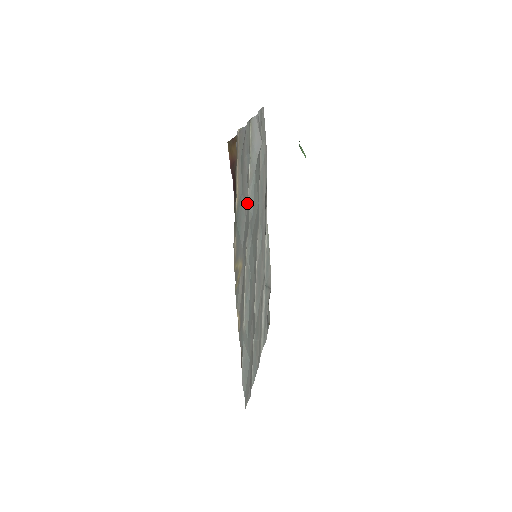
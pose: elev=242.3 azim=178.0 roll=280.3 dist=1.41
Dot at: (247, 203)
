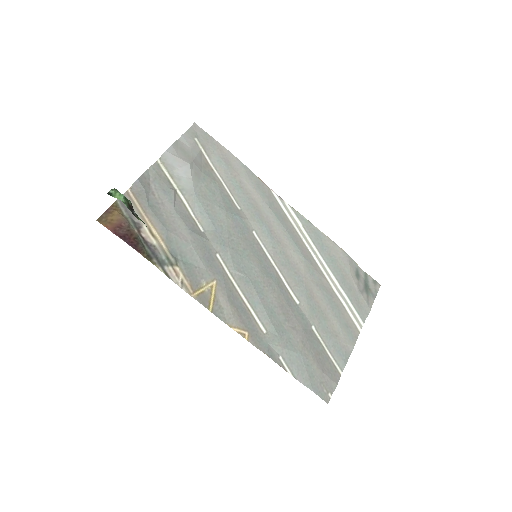
Dot at: (187, 231)
